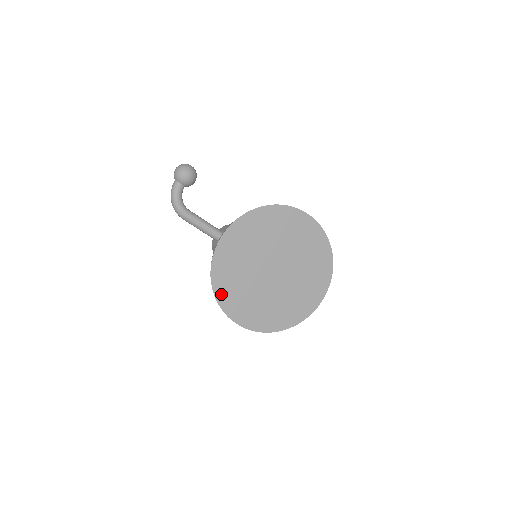
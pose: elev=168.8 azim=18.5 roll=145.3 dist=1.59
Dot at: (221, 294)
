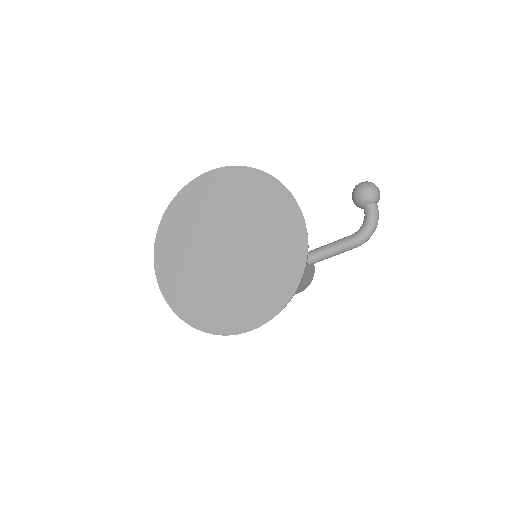
Dot at: (203, 323)
